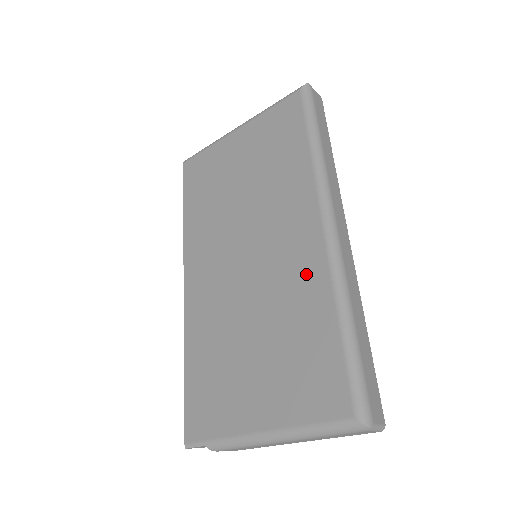
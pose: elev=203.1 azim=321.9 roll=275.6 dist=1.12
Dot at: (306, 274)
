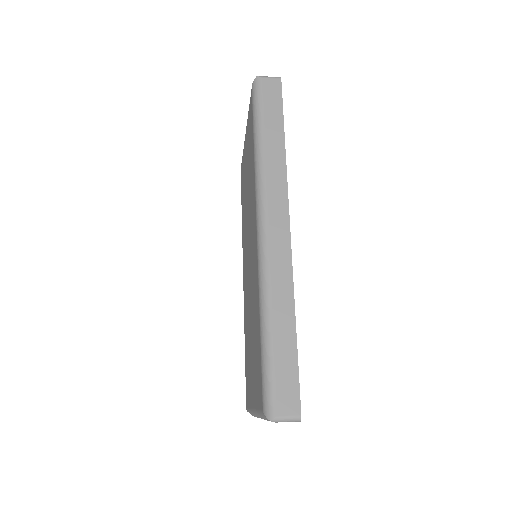
Dot at: (255, 278)
